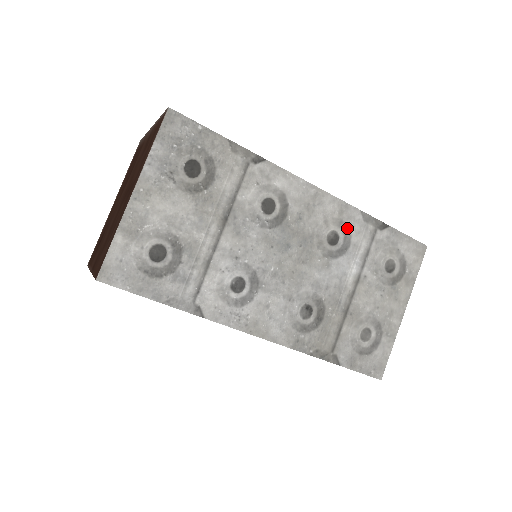
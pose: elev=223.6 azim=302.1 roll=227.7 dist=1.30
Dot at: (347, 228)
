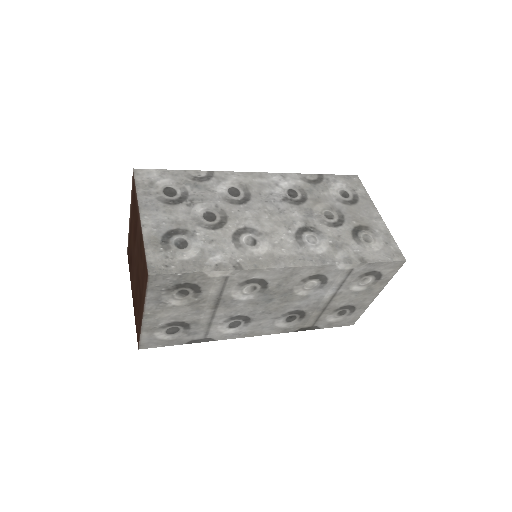
Dot at: (324, 277)
